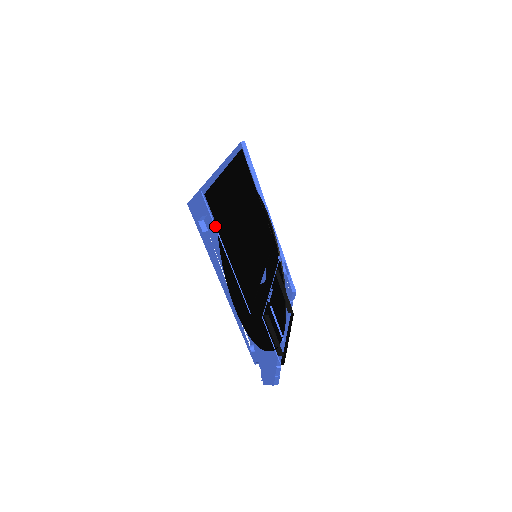
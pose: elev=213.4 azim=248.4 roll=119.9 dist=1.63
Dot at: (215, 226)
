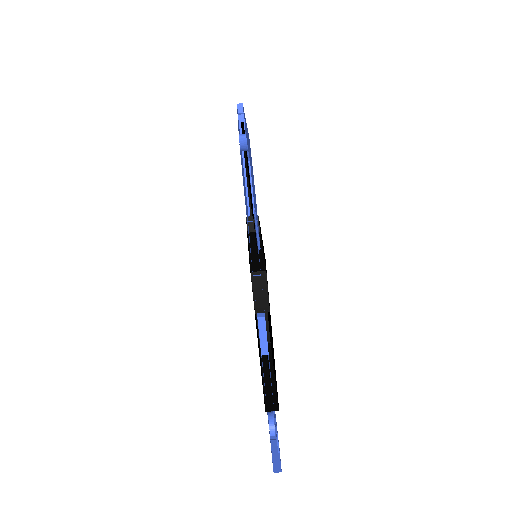
Dot at: occluded
